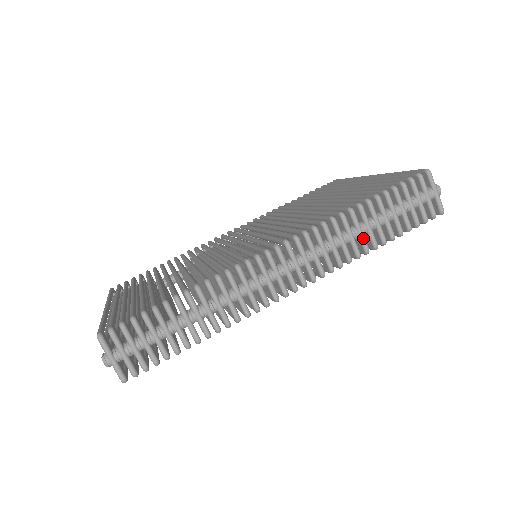
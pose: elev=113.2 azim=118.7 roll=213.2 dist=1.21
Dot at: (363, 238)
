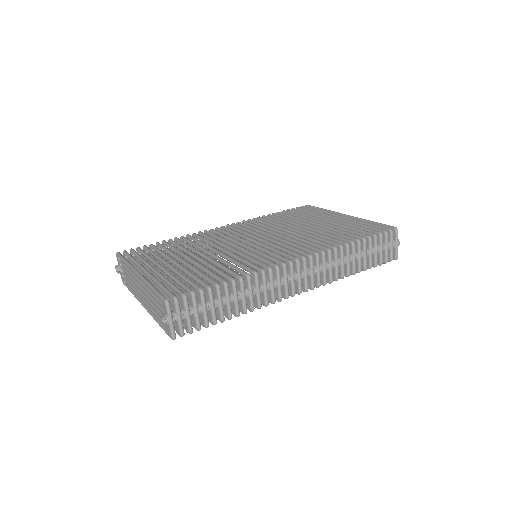
Dot at: (349, 266)
